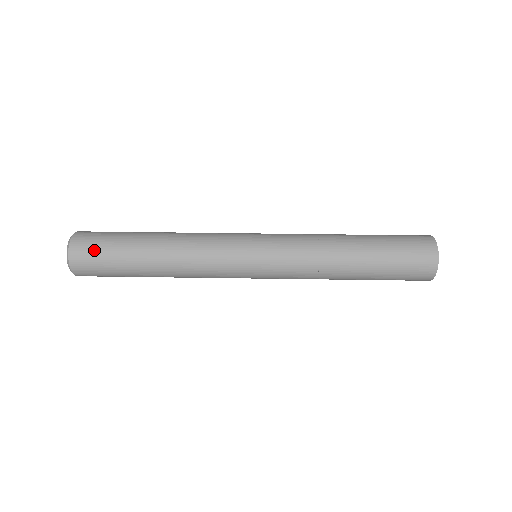
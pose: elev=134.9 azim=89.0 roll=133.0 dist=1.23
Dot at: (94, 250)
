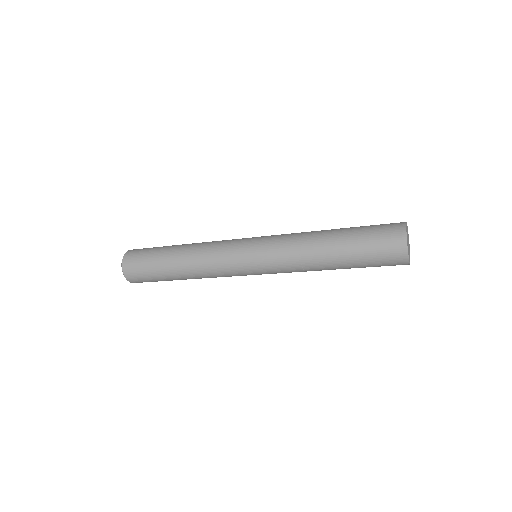
Dot at: (143, 249)
